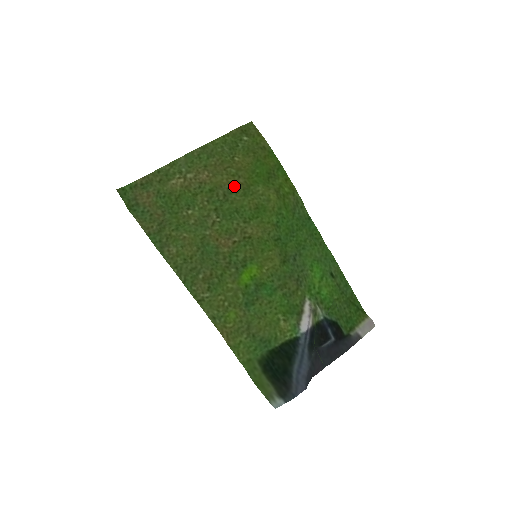
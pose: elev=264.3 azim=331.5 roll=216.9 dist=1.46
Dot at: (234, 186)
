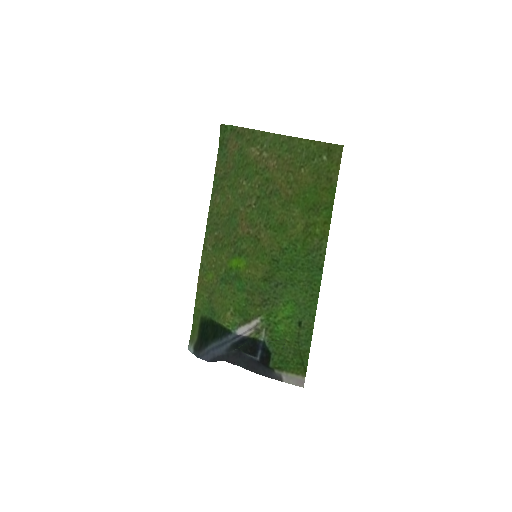
Dot at: (281, 191)
